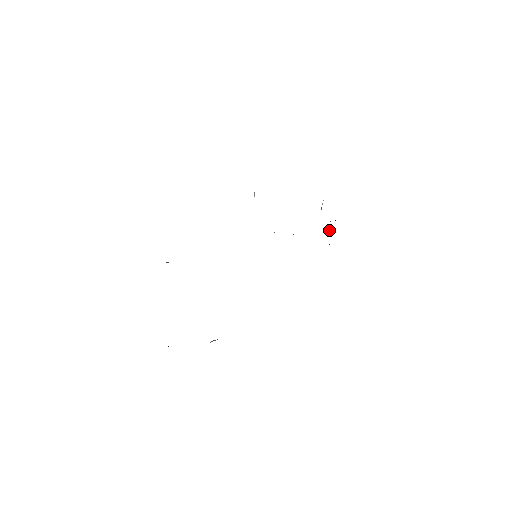
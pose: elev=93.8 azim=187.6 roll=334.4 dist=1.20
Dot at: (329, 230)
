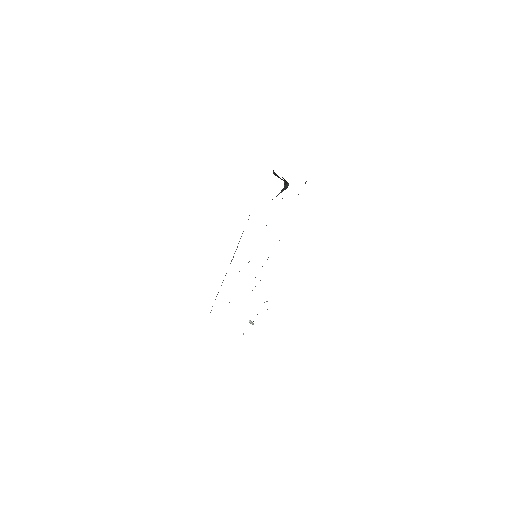
Dot at: occluded
